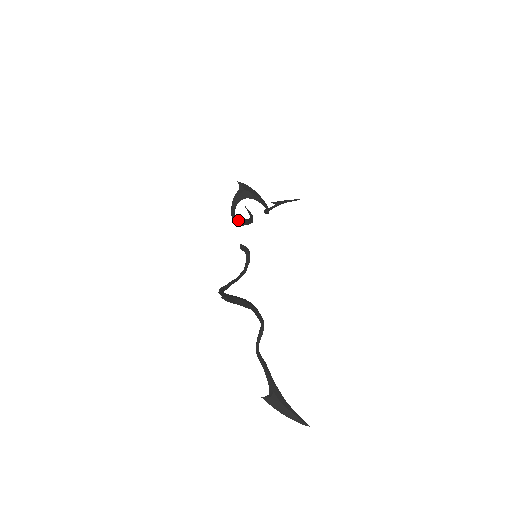
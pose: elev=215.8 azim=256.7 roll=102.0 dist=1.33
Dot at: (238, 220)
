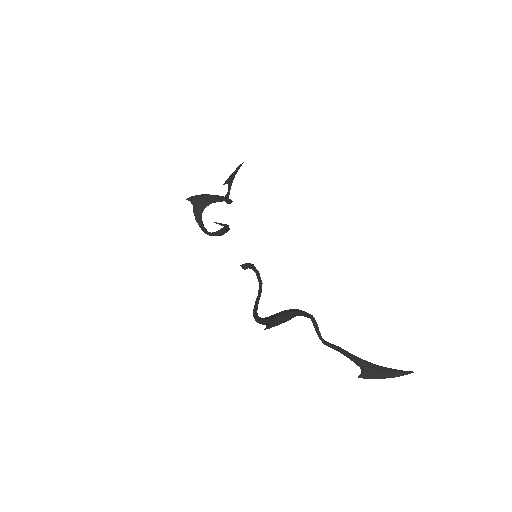
Dot at: (214, 234)
